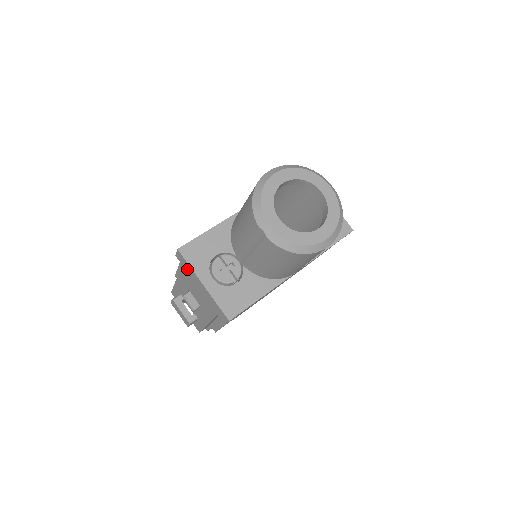
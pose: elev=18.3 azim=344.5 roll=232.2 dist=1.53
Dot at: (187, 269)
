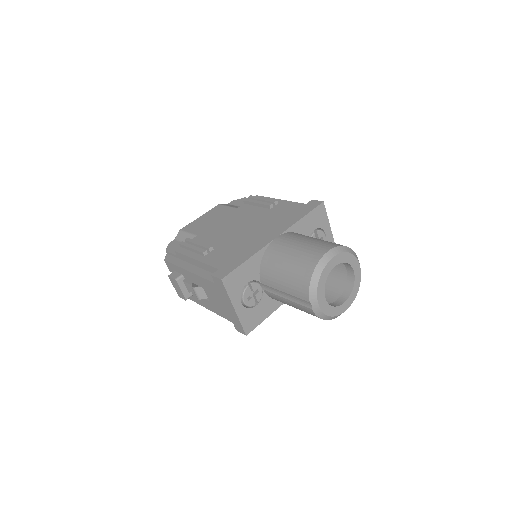
Dot at: (220, 290)
